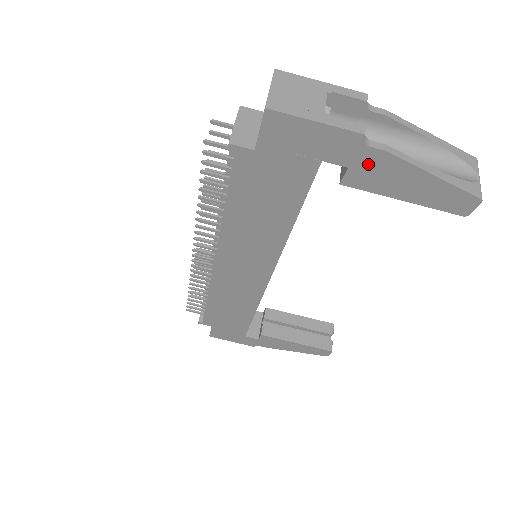
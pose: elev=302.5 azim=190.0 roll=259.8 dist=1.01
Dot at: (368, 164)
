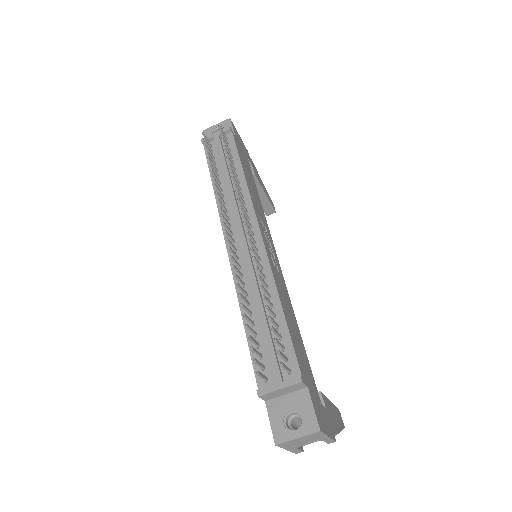
Dot at: occluded
